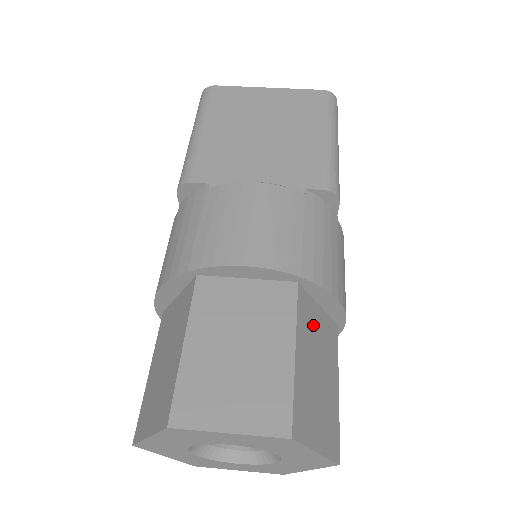
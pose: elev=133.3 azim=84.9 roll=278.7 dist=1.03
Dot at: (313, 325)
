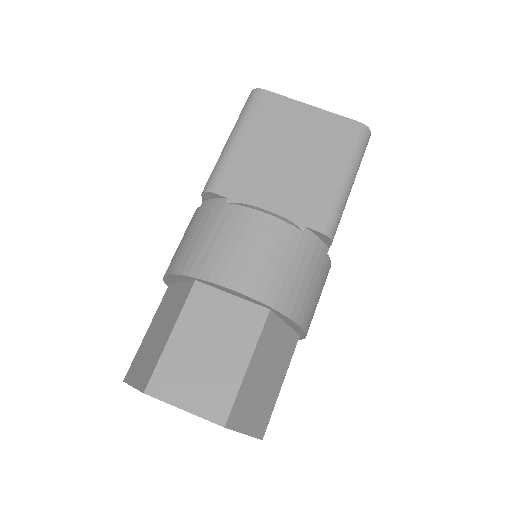
Dot at: (274, 341)
